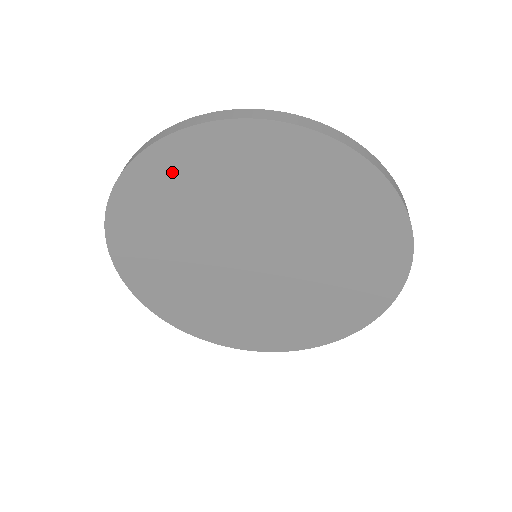
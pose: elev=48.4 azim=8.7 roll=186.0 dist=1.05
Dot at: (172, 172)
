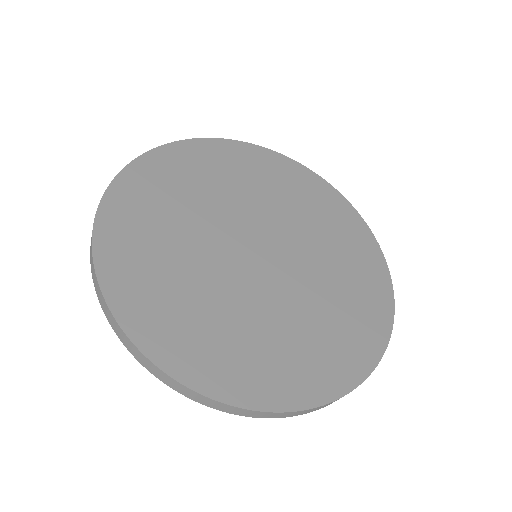
Dot at: (129, 225)
